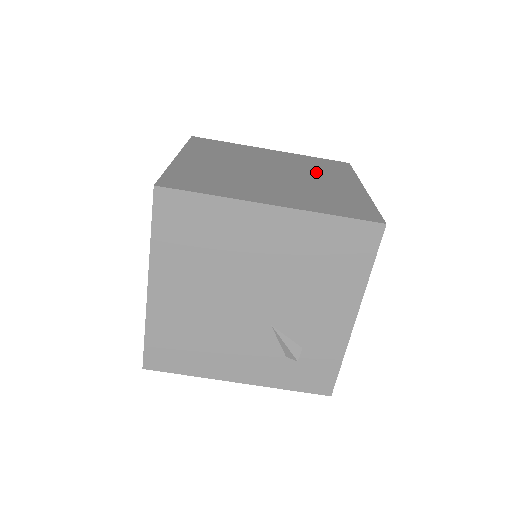
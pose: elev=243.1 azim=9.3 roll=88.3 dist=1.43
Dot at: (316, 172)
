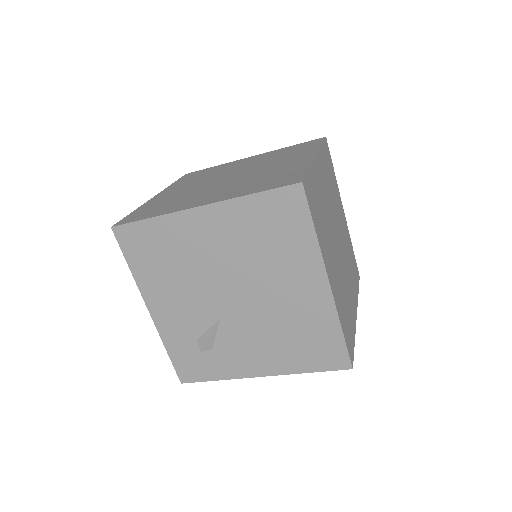
Dot at: occluded
